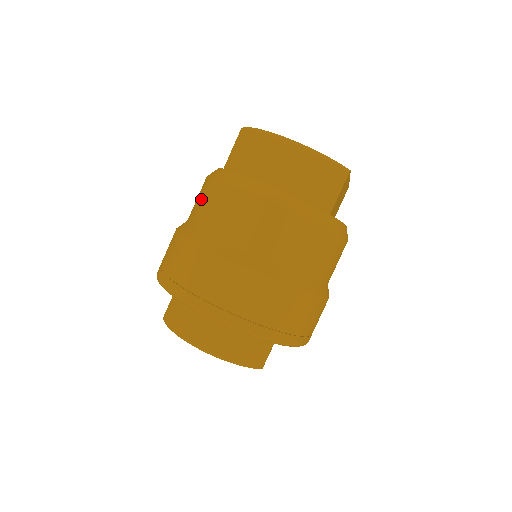
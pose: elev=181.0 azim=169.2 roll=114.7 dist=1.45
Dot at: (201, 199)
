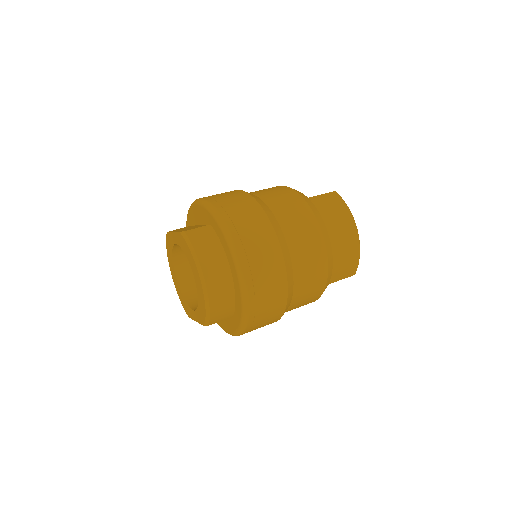
Dot at: (283, 198)
